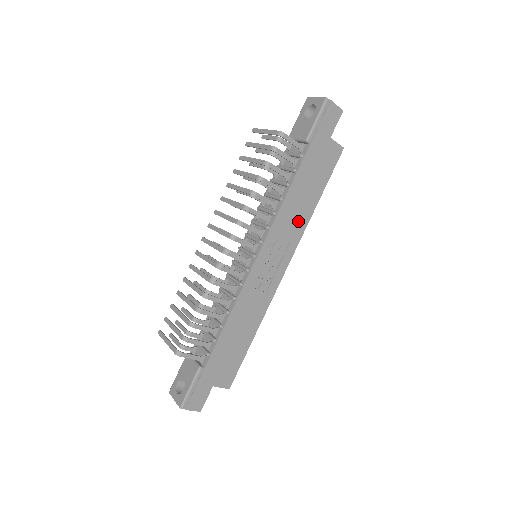
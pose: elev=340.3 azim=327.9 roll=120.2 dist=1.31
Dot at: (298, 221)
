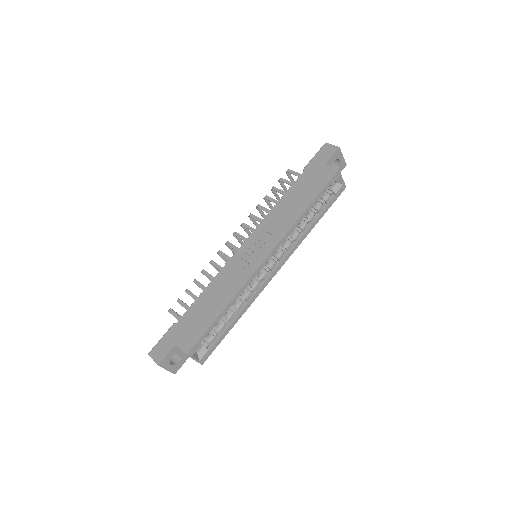
Dot at: (285, 221)
